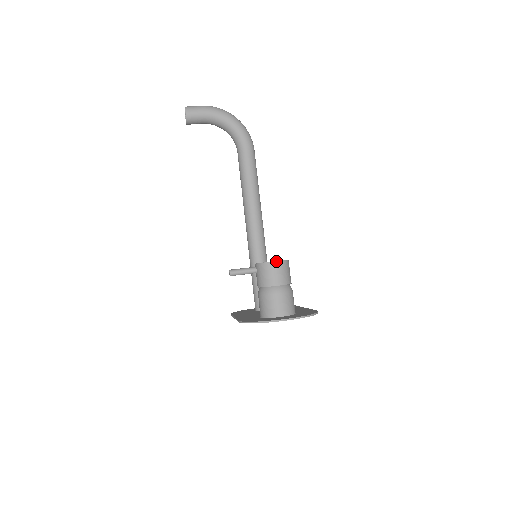
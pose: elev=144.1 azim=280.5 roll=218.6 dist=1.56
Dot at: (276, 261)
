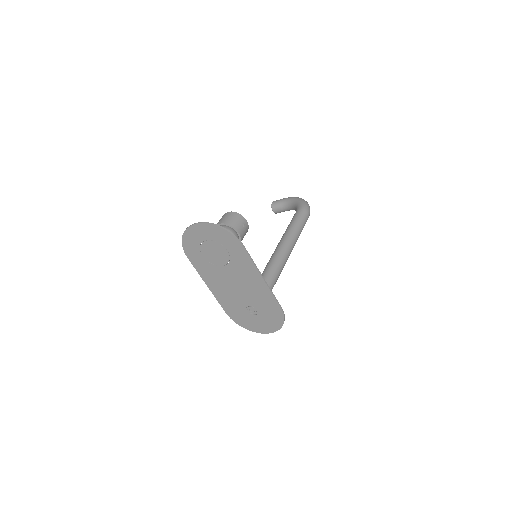
Dot at: (229, 212)
